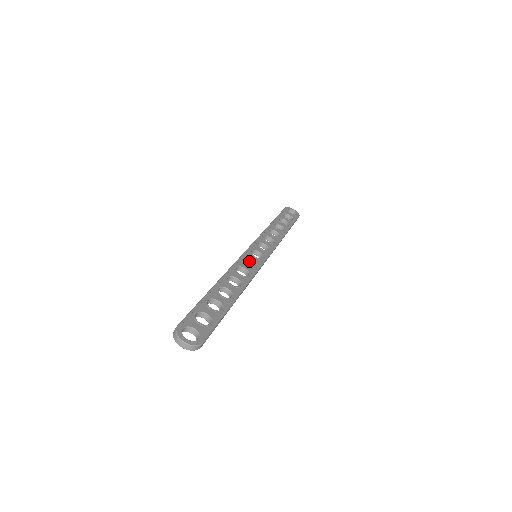
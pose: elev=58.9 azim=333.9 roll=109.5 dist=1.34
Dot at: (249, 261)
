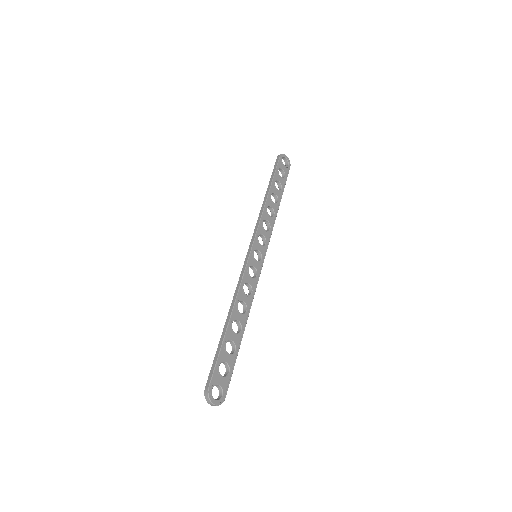
Dot at: (251, 267)
